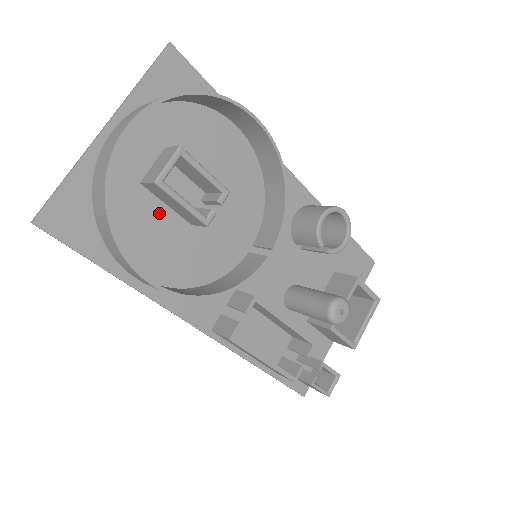
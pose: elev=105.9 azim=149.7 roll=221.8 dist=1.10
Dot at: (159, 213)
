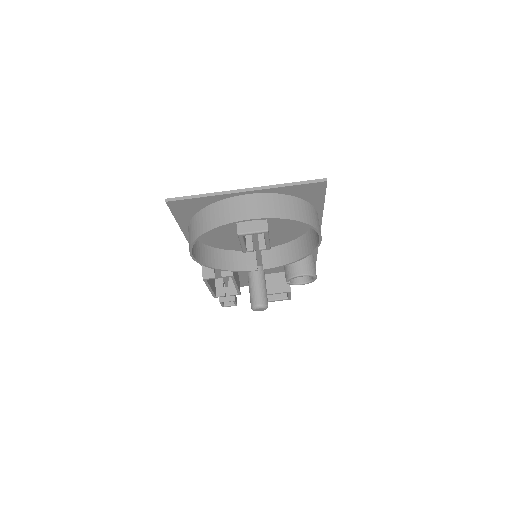
Dot at: occluded
